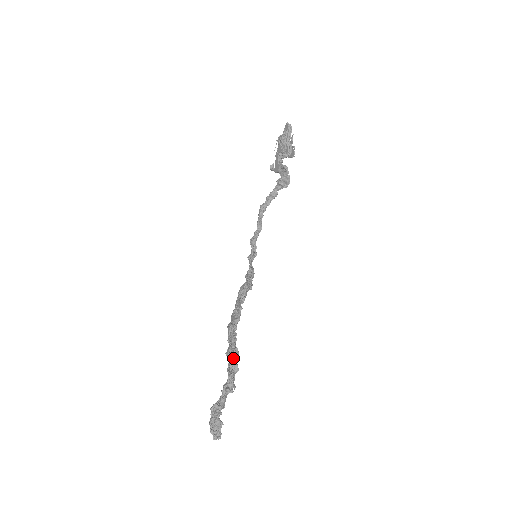
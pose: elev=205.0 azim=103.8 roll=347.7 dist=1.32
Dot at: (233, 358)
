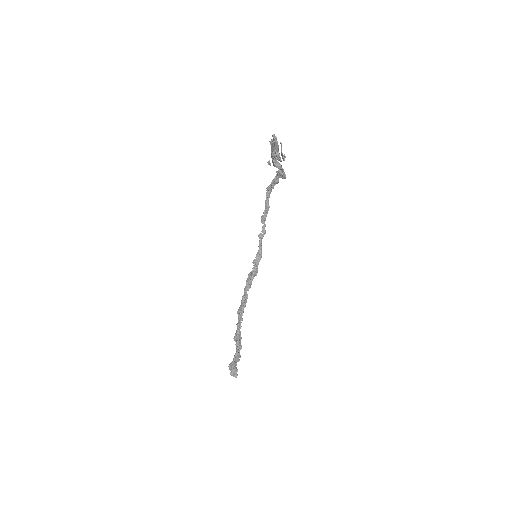
Dot at: (237, 343)
